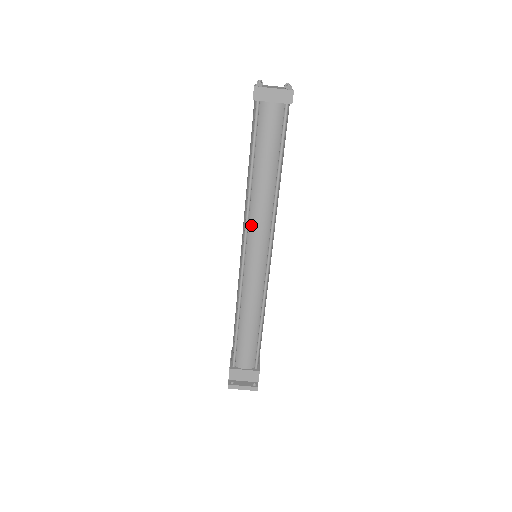
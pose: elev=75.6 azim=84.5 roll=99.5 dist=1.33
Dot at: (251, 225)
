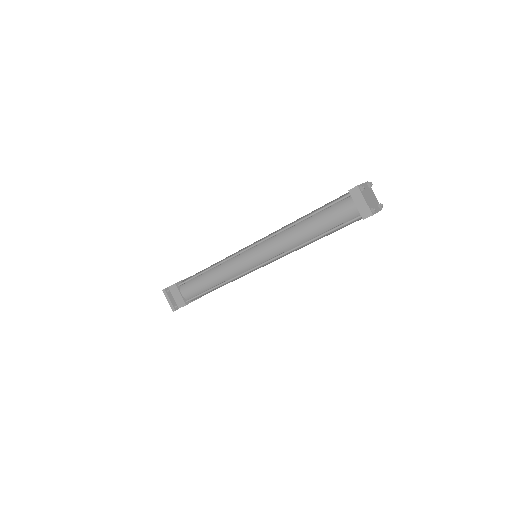
Dot at: (270, 241)
